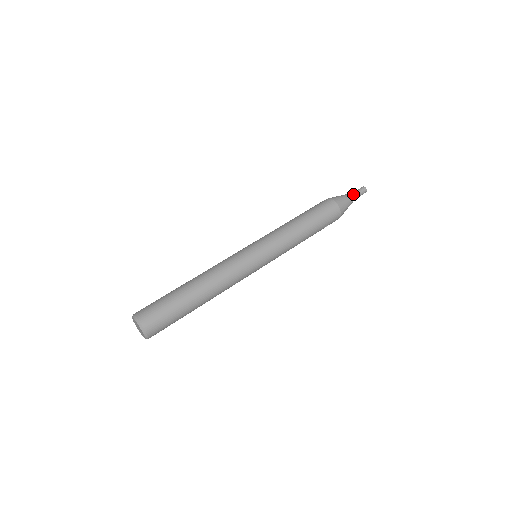
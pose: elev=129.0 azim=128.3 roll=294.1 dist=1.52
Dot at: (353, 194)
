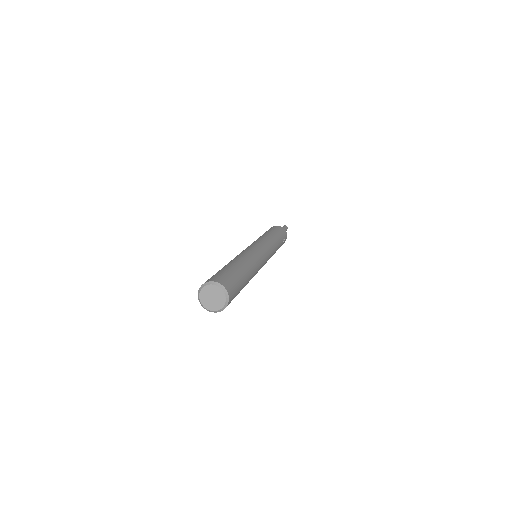
Dot at: occluded
